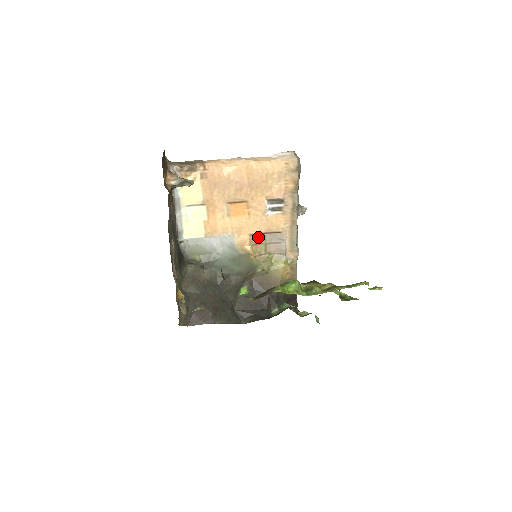
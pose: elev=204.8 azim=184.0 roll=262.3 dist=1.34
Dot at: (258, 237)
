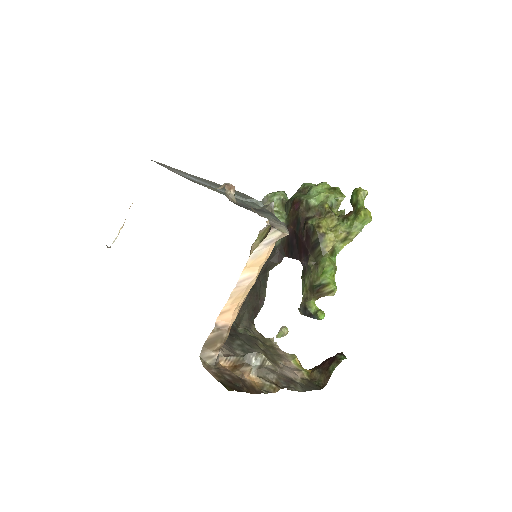
Dot at: occluded
